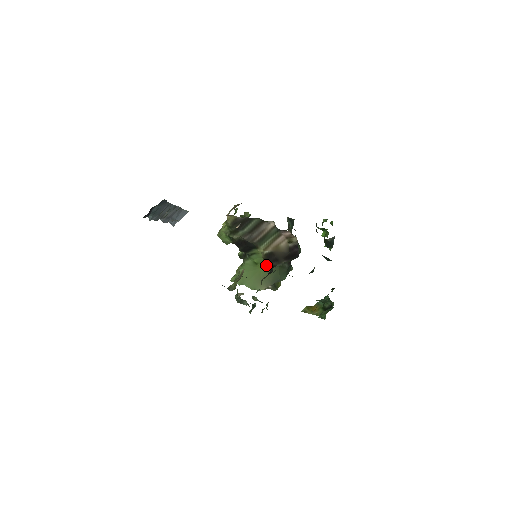
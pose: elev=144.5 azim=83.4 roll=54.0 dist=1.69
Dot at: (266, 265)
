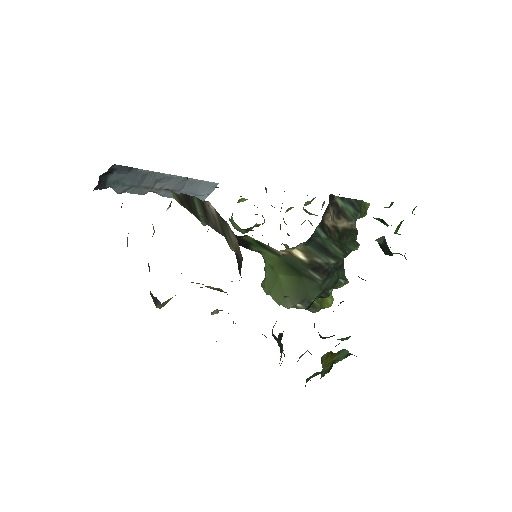
Dot at: (284, 271)
